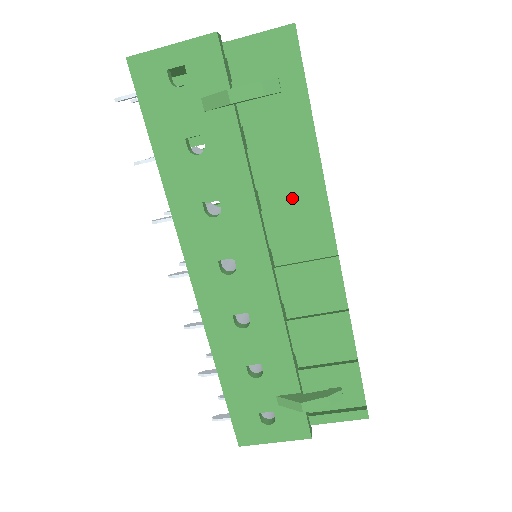
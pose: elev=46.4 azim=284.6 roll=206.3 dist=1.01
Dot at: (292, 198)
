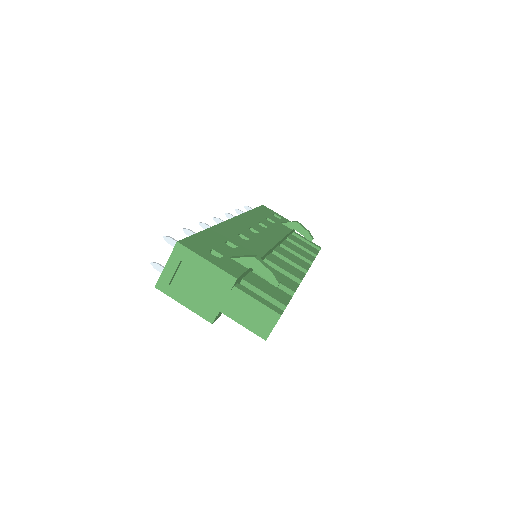
Dot at: occluded
